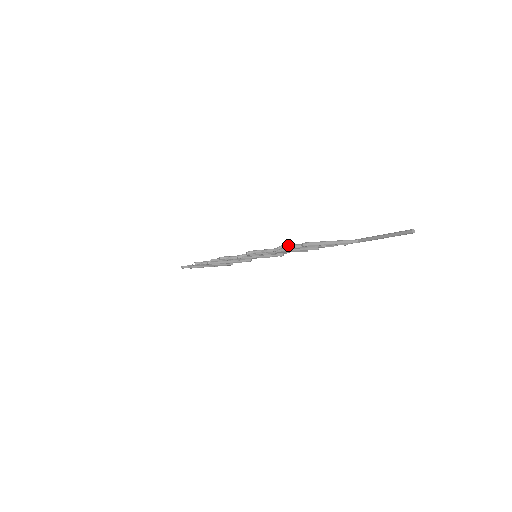
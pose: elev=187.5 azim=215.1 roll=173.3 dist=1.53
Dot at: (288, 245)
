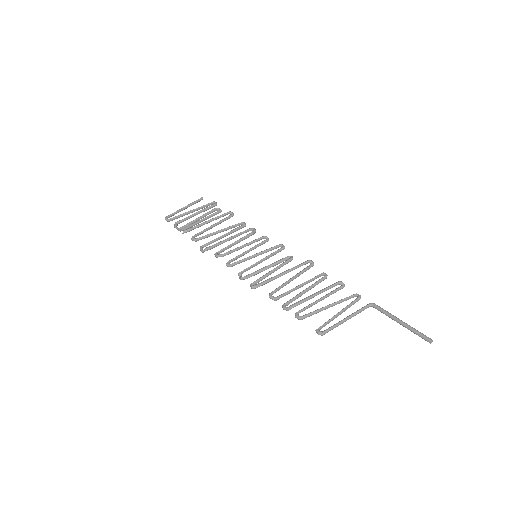
Dot at: (300, 318)
